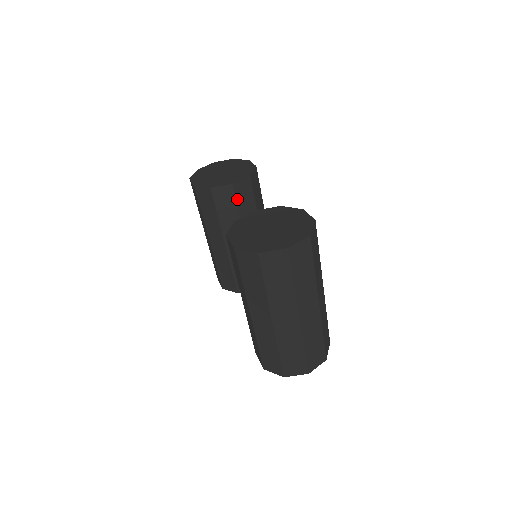
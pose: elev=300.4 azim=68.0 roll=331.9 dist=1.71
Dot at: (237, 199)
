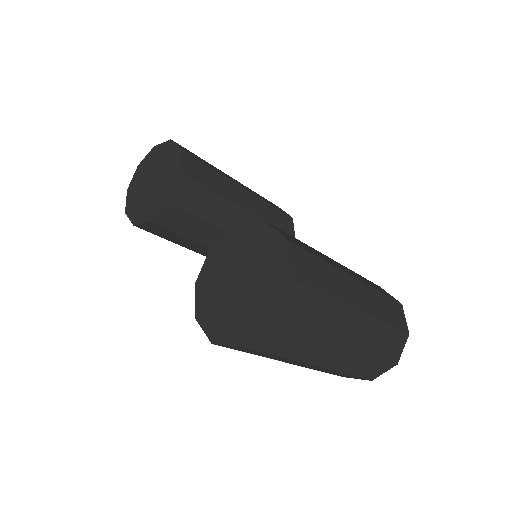
Dot at: (189, 209)
